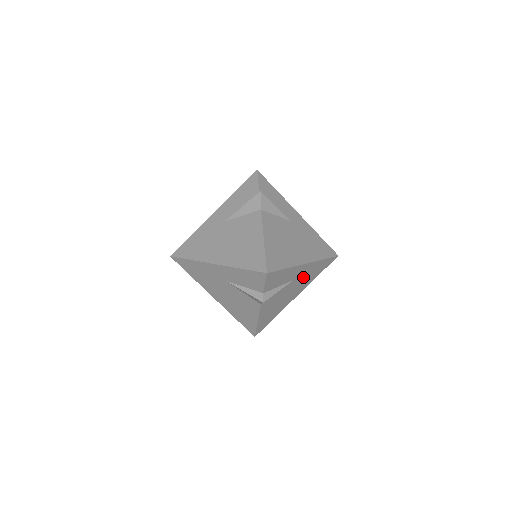
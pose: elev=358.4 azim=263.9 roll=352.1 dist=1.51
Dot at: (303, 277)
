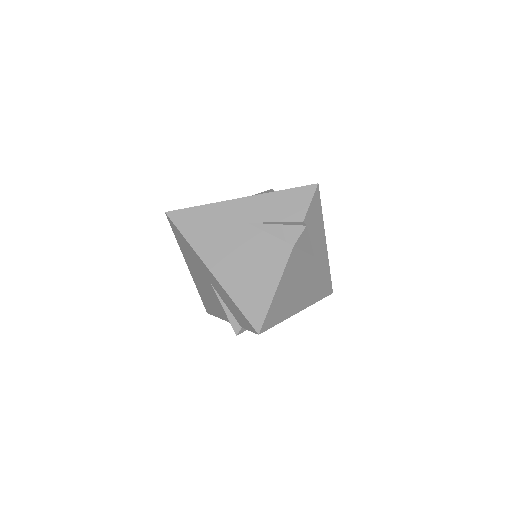
Dot at: (316, 272)
